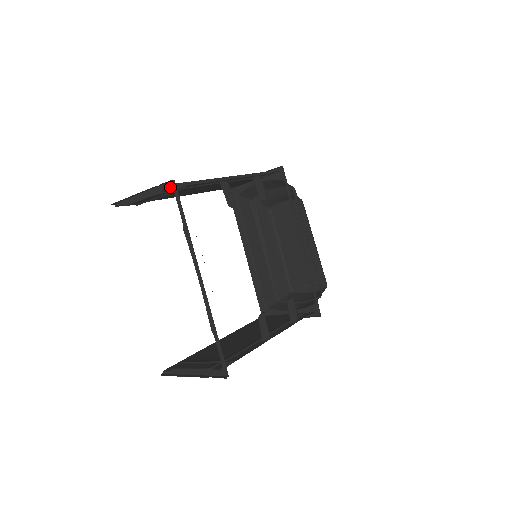
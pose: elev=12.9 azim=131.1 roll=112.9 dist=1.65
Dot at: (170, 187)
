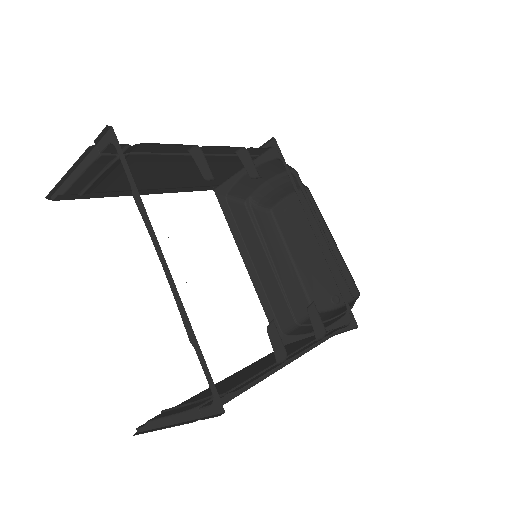
Dot at: (108, 139)
